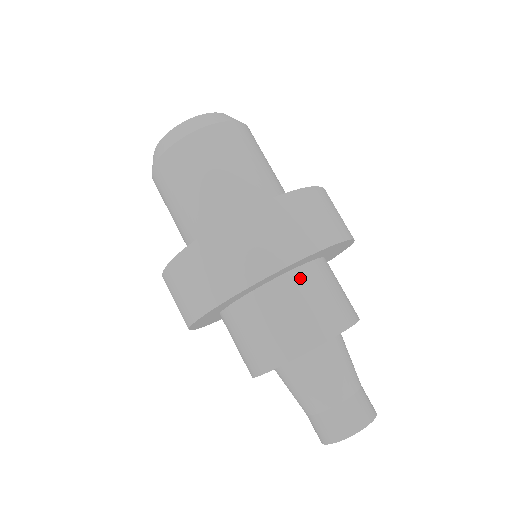
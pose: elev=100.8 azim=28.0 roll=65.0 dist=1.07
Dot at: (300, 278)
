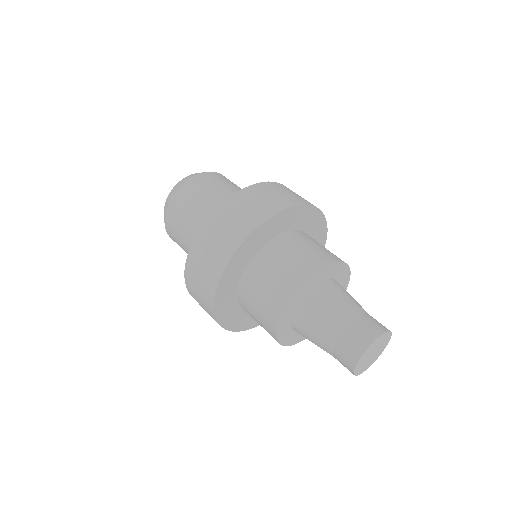
Dot at: occluded
